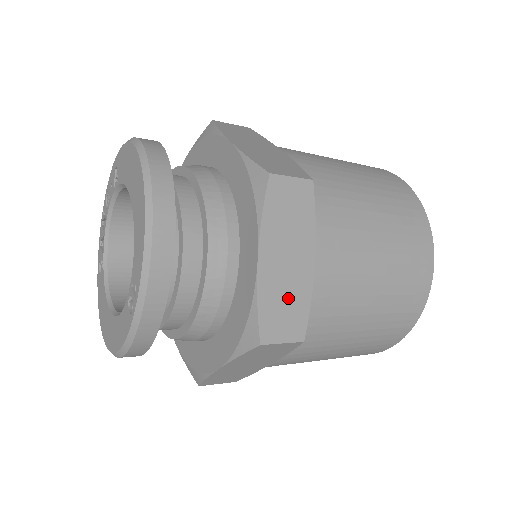
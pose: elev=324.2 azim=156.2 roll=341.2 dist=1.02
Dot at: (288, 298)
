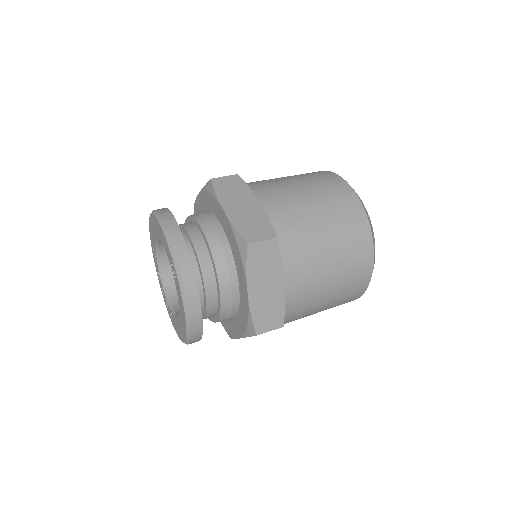
Dot at: (253, 221)
